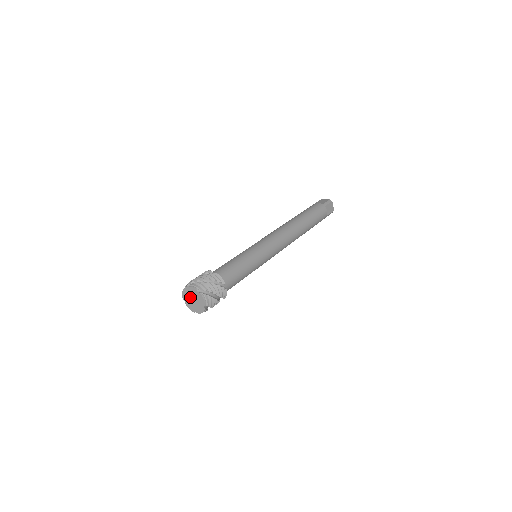
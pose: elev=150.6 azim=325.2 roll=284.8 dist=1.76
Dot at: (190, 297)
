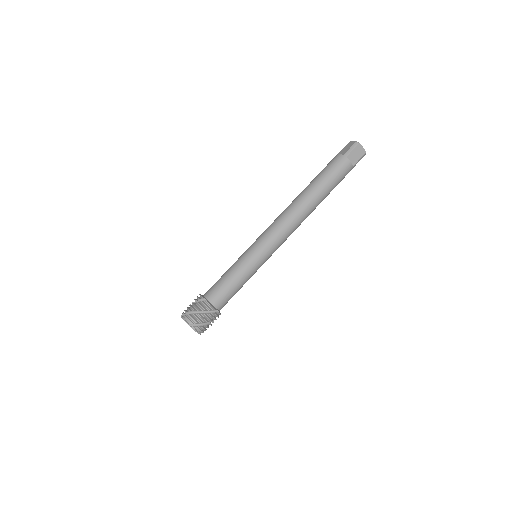
Dot at: occluded
